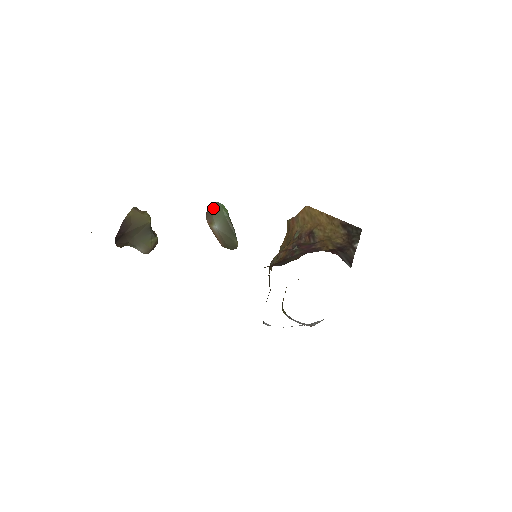
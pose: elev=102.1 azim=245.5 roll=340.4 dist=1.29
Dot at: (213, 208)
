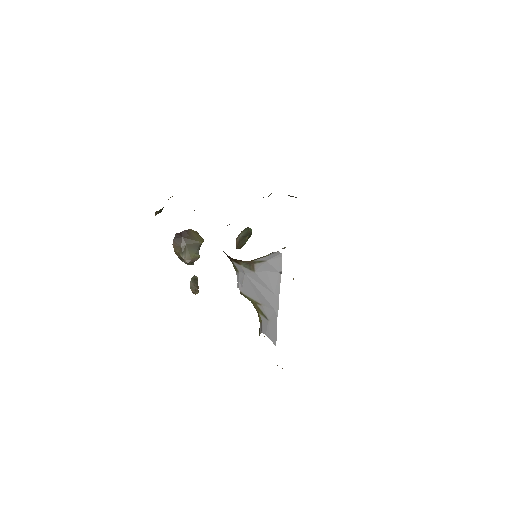
Dot at: (244, 229)
